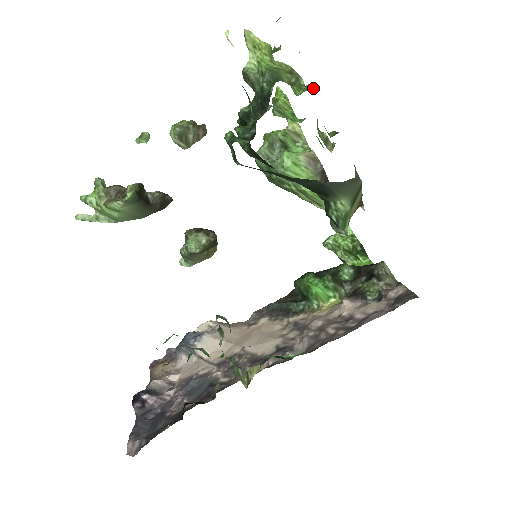
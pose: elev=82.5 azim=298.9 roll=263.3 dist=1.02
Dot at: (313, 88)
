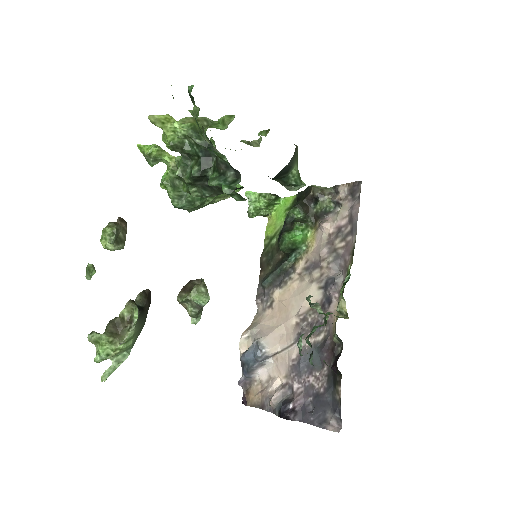
Dot at: (234, 116)
